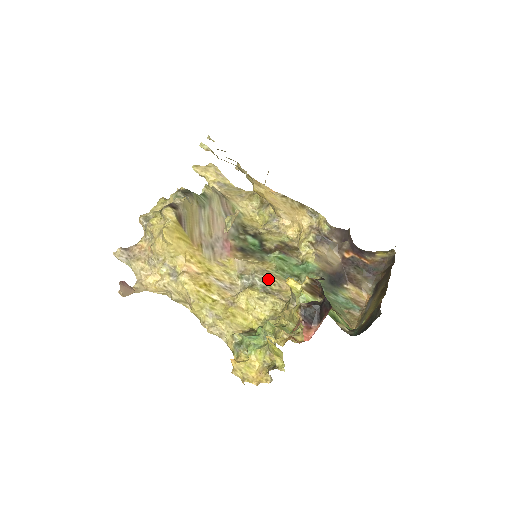
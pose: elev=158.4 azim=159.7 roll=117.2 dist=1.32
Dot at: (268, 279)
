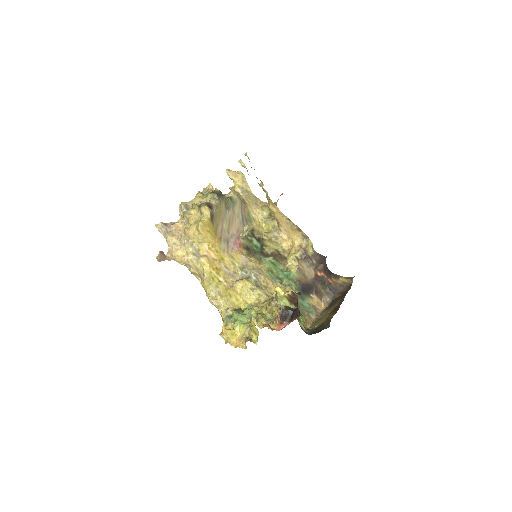
Dot at: (260, 276)
